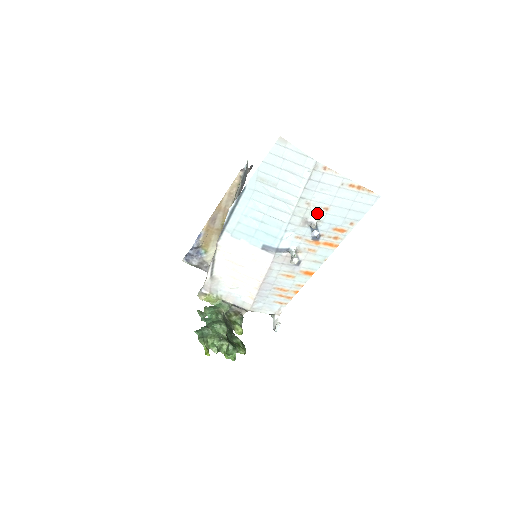
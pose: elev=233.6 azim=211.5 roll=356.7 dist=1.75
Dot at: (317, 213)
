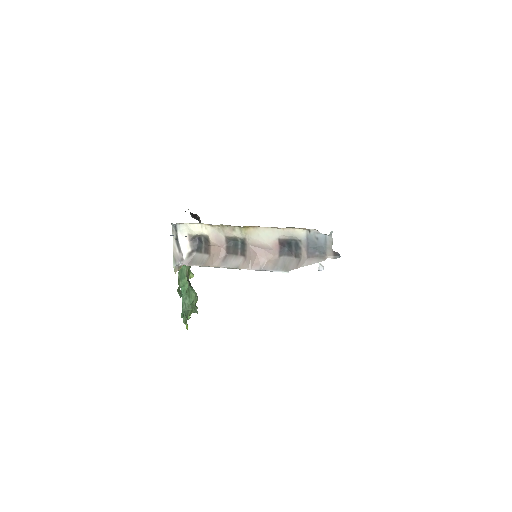
Dot at: occluded
